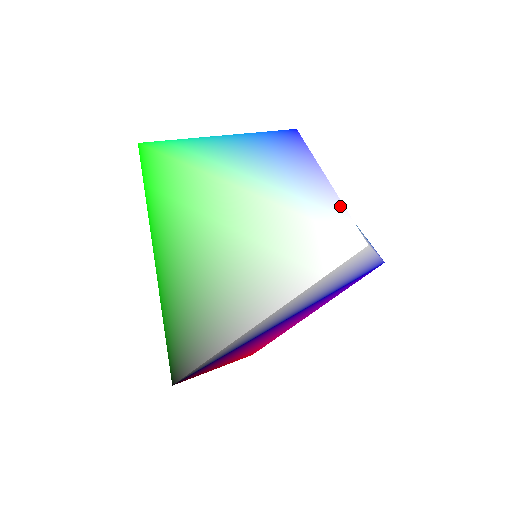
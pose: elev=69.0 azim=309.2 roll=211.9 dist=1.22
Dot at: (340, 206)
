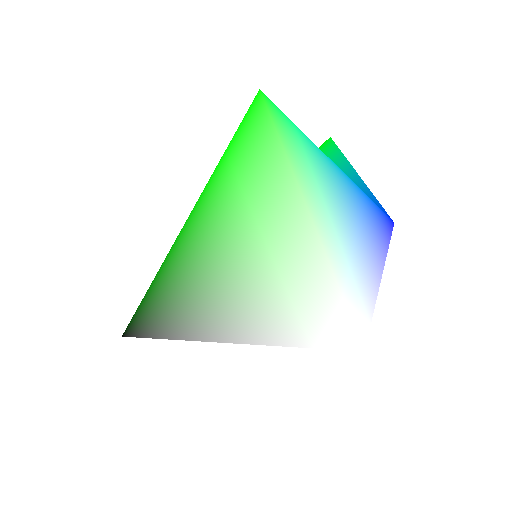
Dot at: (371, 309)
